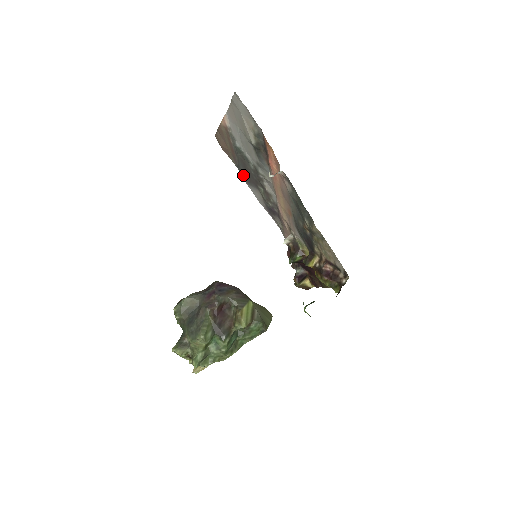
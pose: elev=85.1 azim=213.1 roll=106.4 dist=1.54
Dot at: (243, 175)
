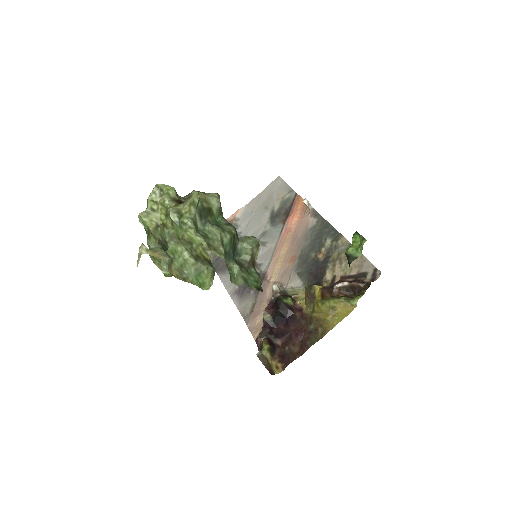
Dot at: (219, 266)
